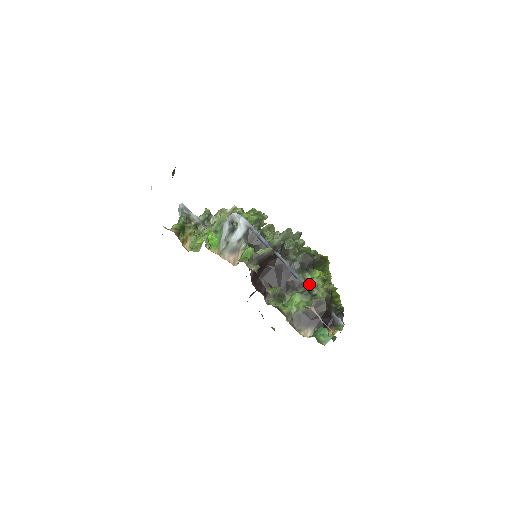
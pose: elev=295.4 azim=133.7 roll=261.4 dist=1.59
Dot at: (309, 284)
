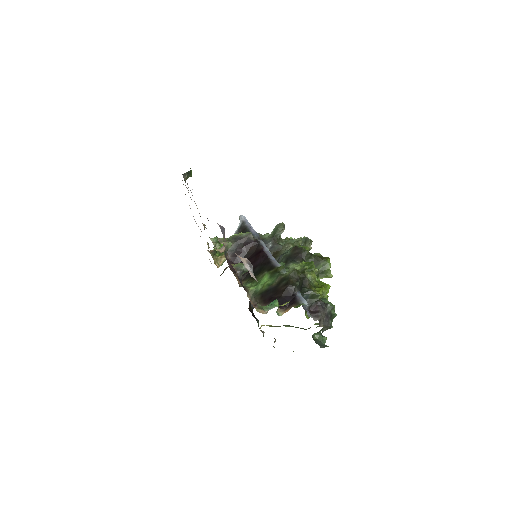
Dot at: occluded
